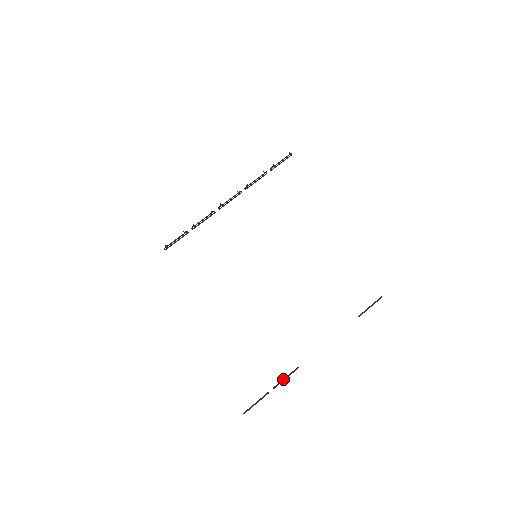
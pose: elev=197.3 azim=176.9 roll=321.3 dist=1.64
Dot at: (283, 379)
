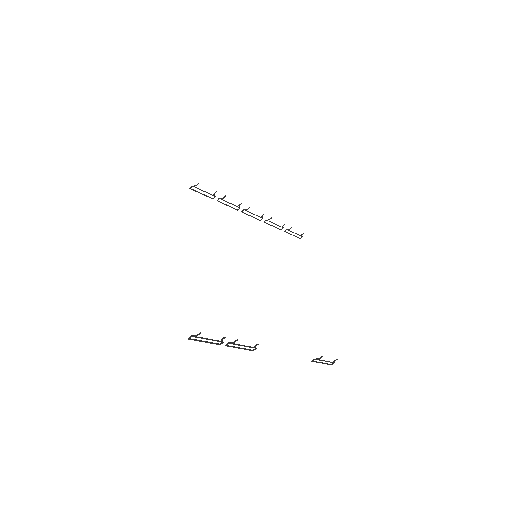
Dot at: occluded
